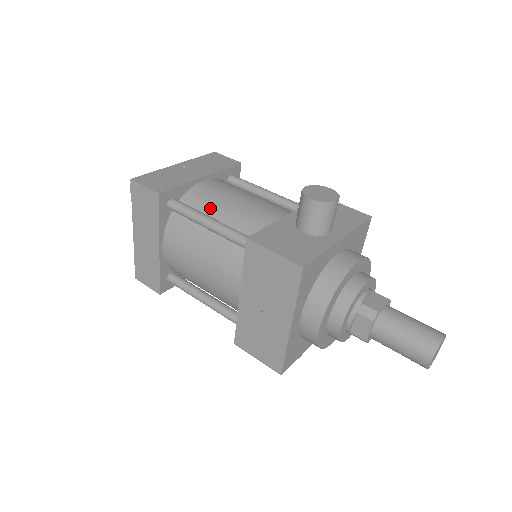
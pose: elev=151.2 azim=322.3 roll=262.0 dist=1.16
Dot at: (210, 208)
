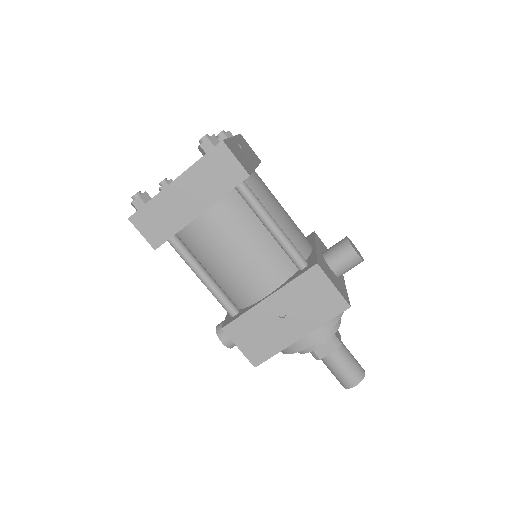
Dot at: (267, 207)
